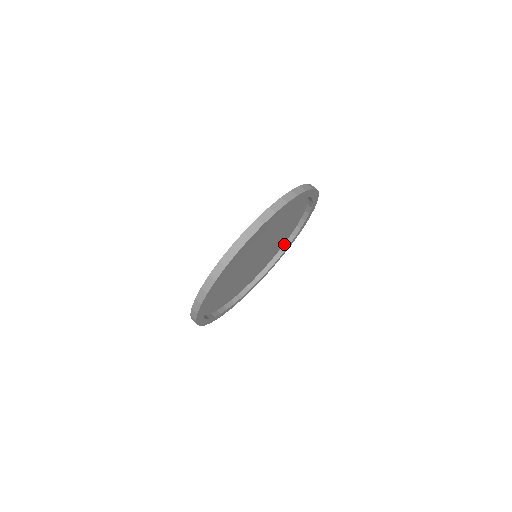
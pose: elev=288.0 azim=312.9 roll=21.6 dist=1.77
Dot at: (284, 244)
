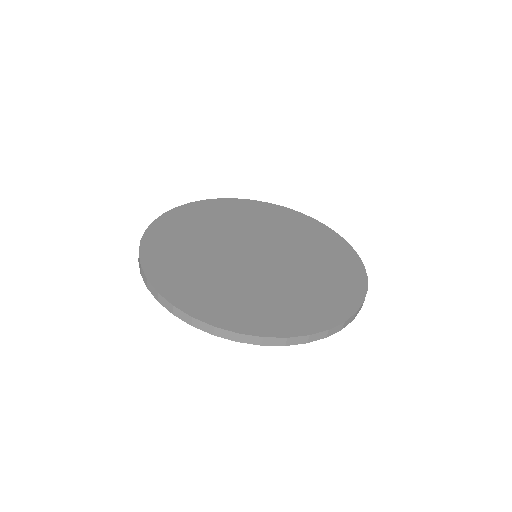
Dot at: (279, 212)
